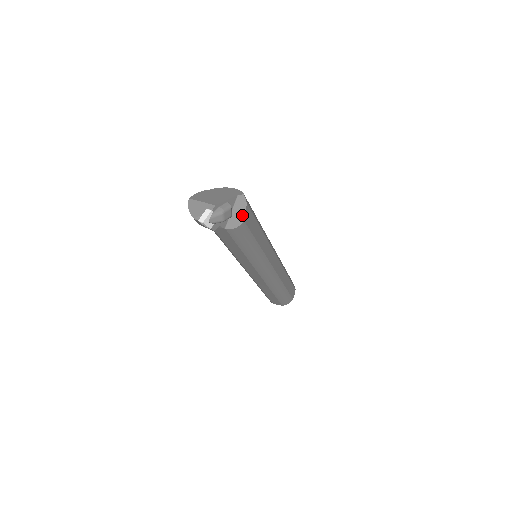
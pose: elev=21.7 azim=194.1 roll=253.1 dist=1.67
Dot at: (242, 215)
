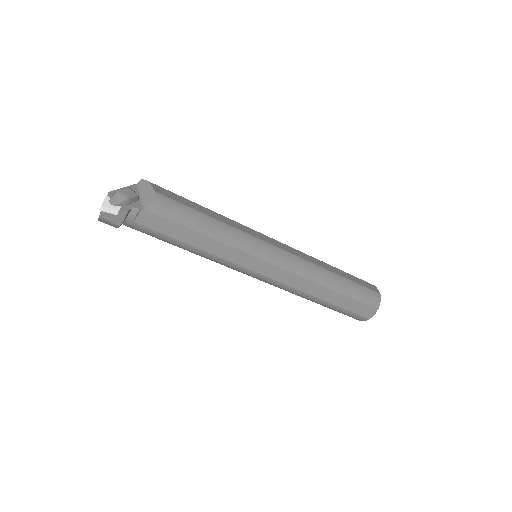
Dot at: (150, 190)
